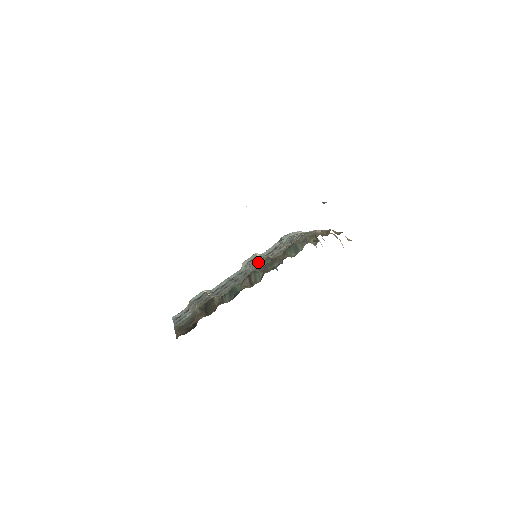
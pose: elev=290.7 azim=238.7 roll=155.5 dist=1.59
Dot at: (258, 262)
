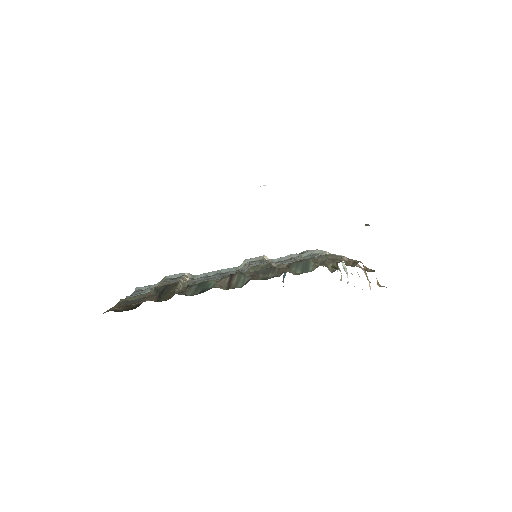
Dot at: occluded
